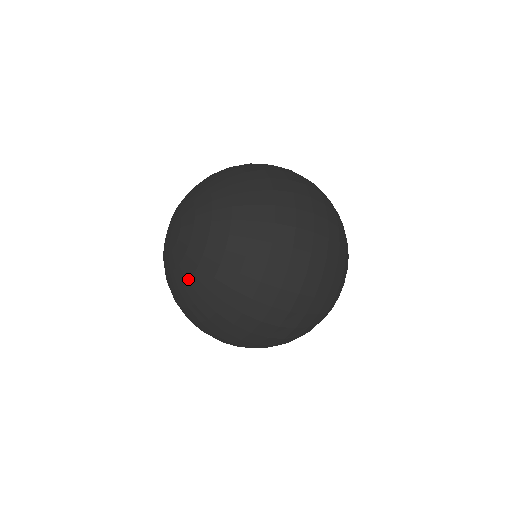
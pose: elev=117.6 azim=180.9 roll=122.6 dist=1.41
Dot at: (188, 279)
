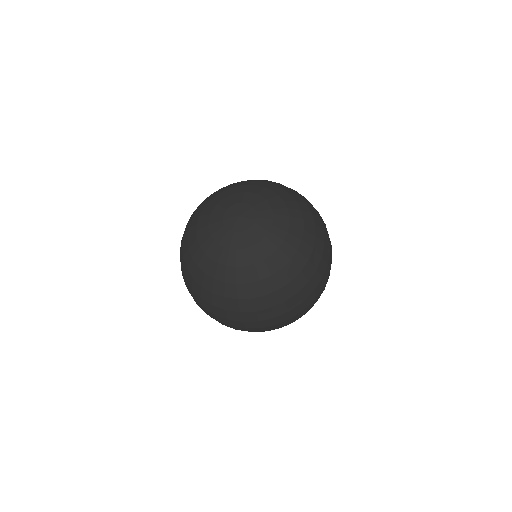
Dot at: (278, 246)
